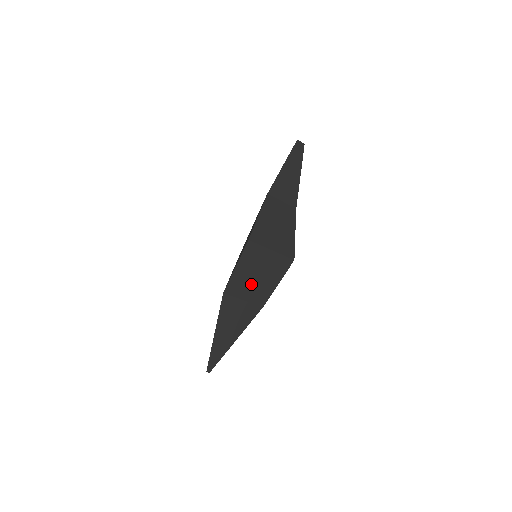
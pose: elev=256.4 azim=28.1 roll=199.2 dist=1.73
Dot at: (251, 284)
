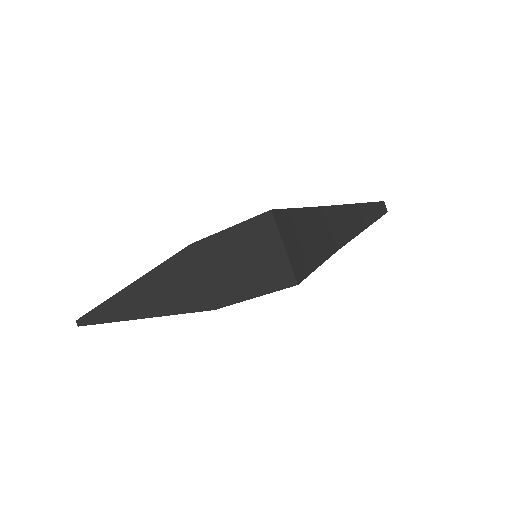
Dot at: (228, 265)
